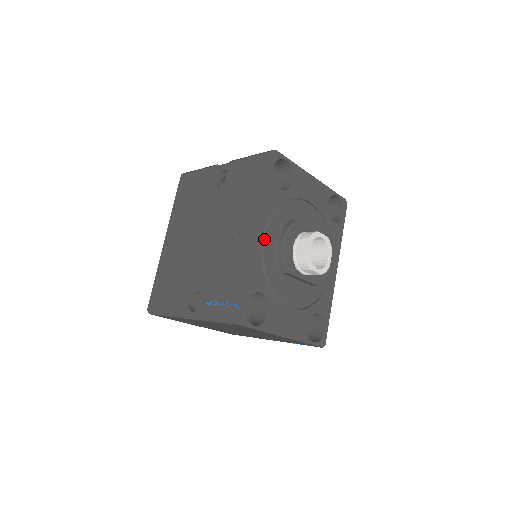
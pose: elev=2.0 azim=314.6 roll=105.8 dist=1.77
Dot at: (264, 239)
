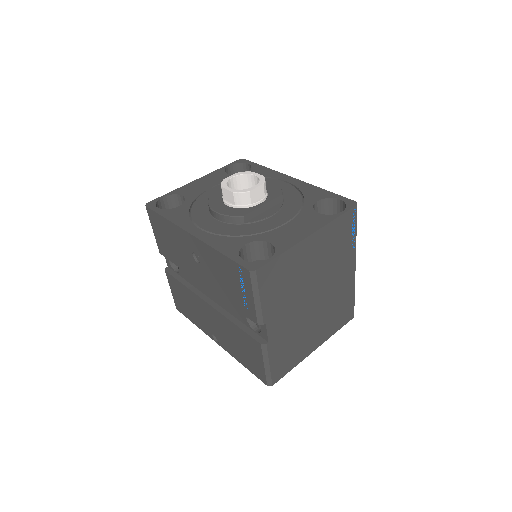
Dot at: (203, 229)
